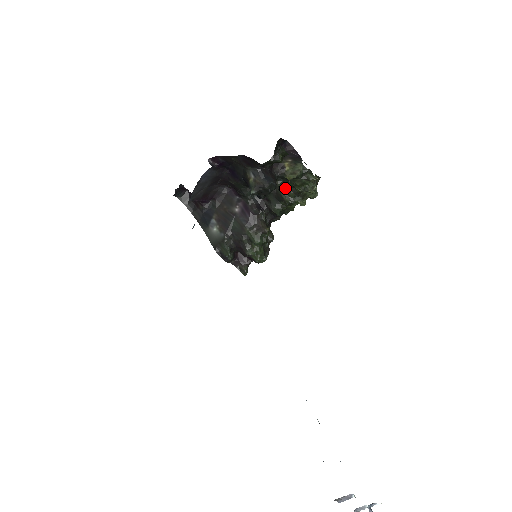
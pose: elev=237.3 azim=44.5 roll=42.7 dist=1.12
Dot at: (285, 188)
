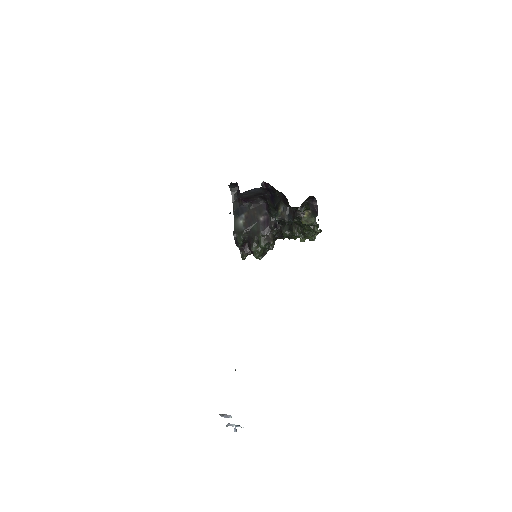
Dot at: (298, 225)
